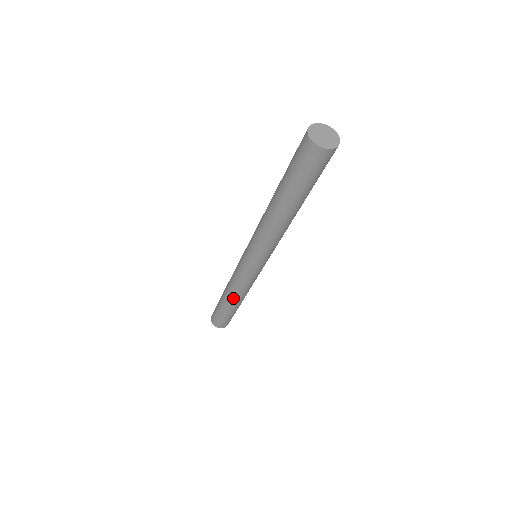
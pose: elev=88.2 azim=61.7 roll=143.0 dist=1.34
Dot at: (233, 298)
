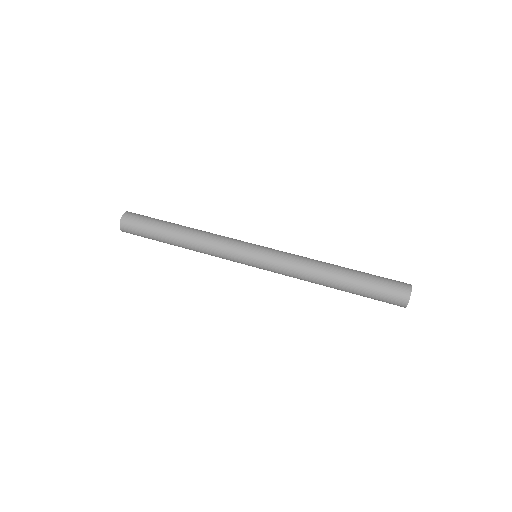
Dot at: (189, 248)
